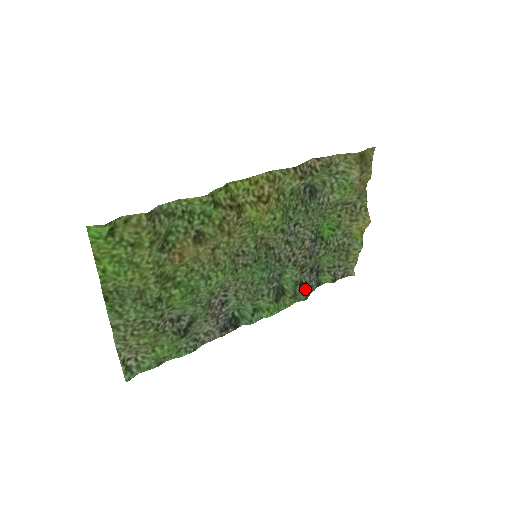
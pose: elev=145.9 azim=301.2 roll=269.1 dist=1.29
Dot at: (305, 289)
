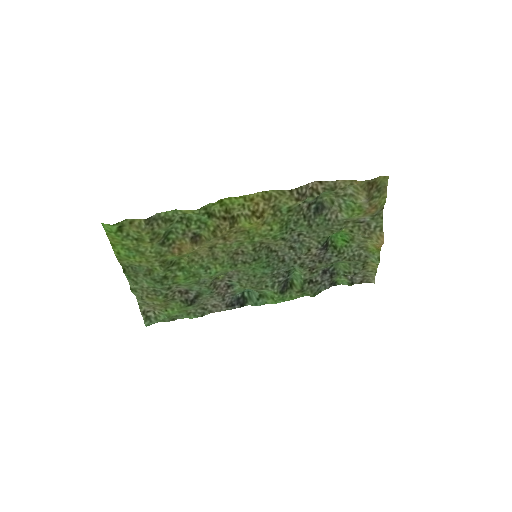
Dot at: (315, 287)
